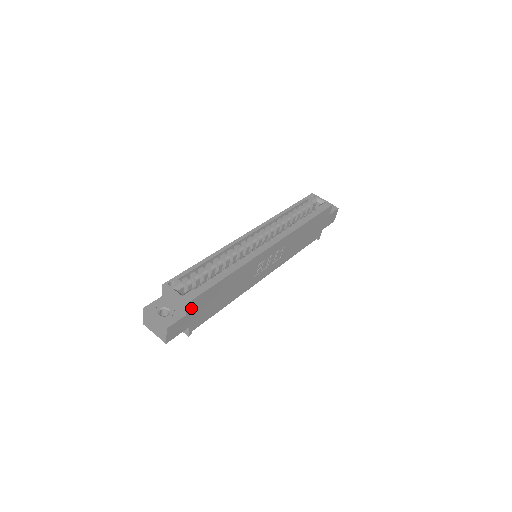
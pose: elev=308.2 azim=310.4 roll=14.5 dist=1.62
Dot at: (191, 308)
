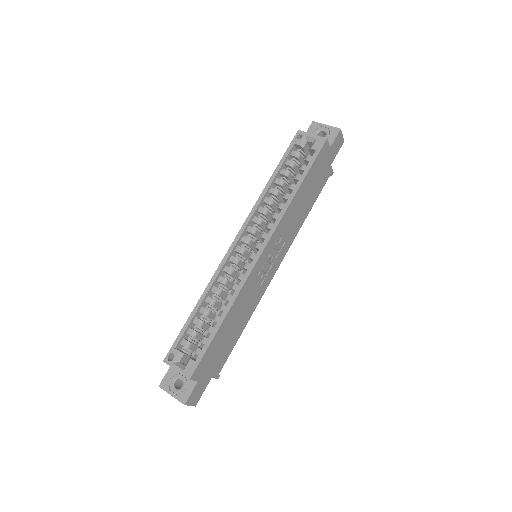
Dot at: (199, 374)
